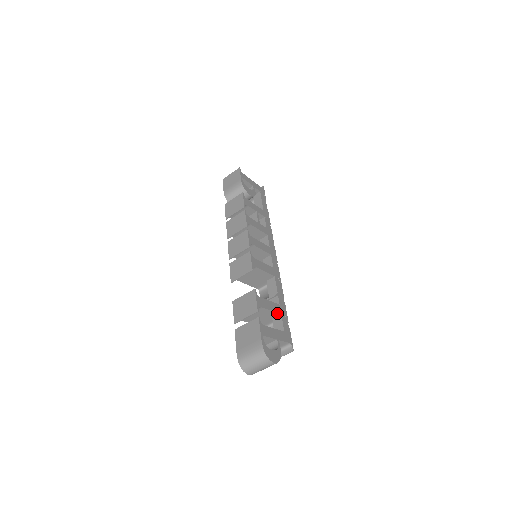
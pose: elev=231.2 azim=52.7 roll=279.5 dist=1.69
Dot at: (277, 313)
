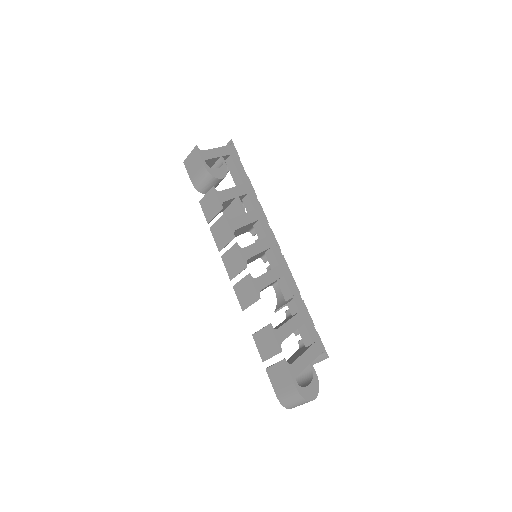
Dot at: (300, 326)
